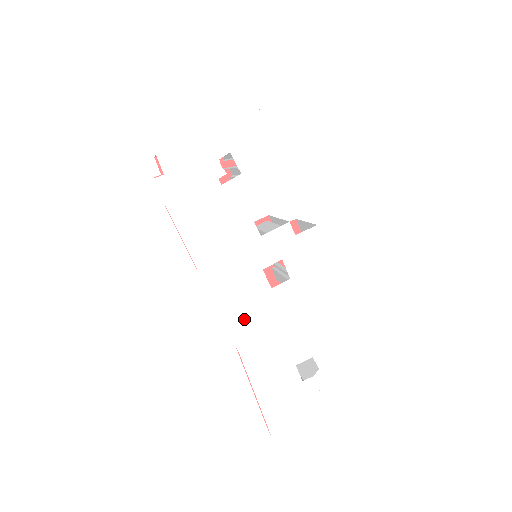
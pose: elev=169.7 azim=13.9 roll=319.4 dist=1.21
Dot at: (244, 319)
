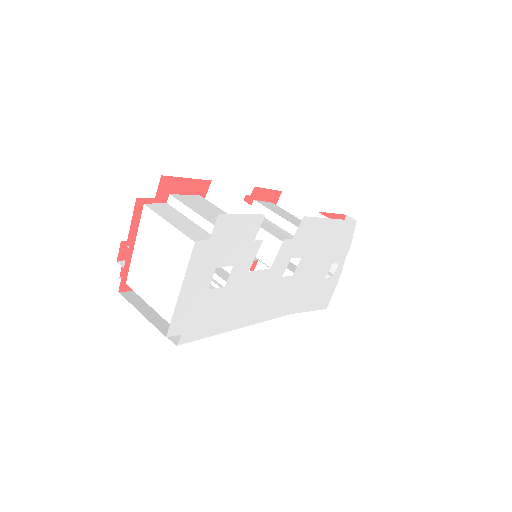
Dot at: (285, 303)
